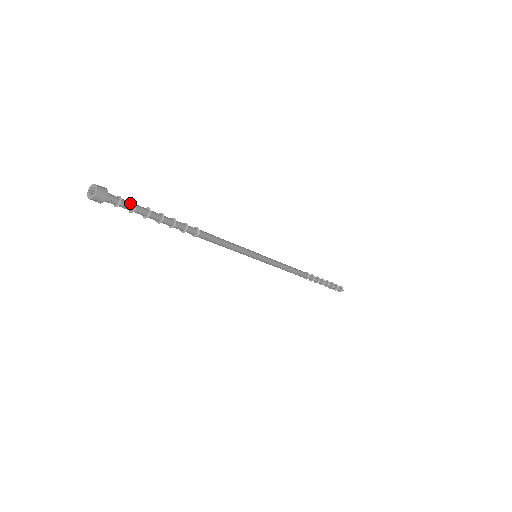
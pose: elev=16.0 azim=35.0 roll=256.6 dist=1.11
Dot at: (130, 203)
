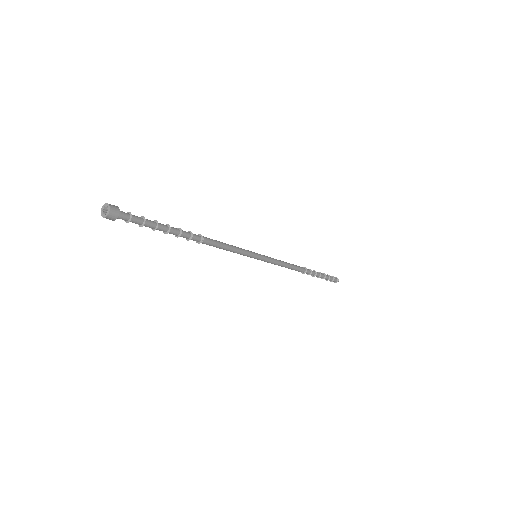
Dot at: (139, 218)
